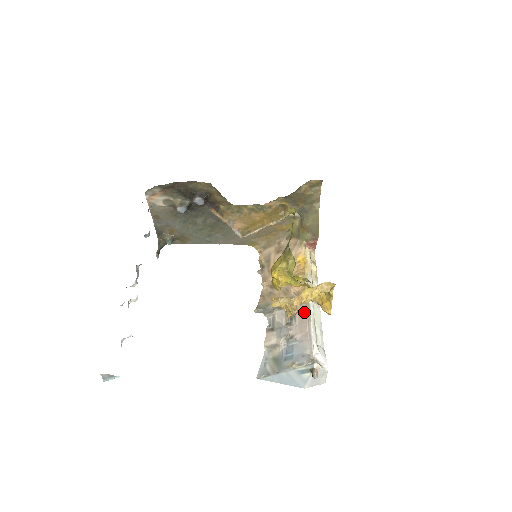
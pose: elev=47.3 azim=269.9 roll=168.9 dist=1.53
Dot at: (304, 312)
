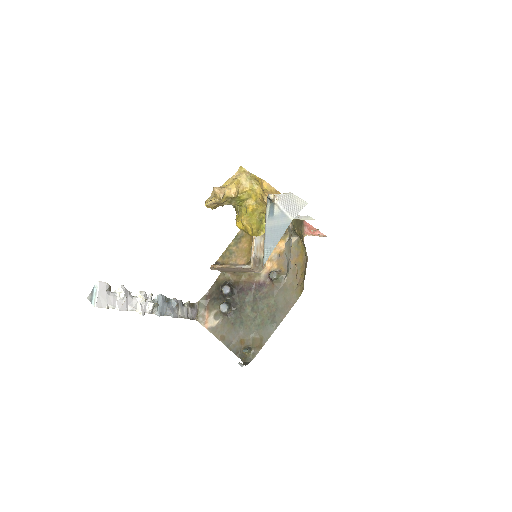
Dot at: occluded
